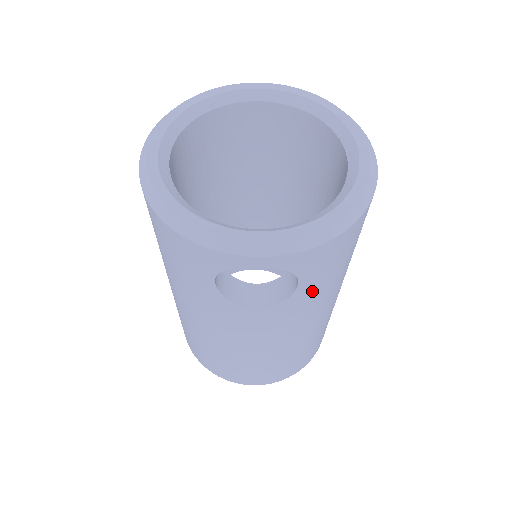
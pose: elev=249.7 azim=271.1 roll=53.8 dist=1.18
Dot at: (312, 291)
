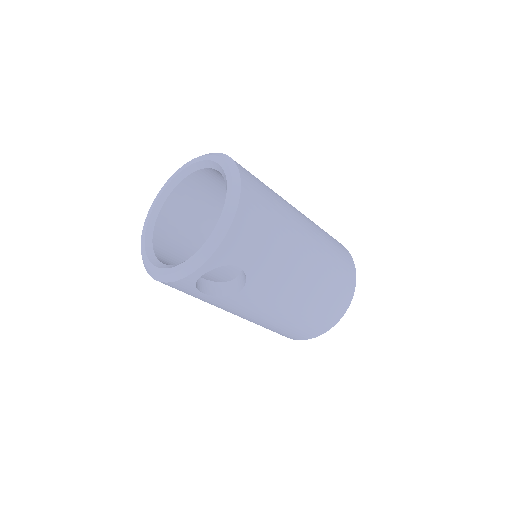
Dot at: (259, 264)
